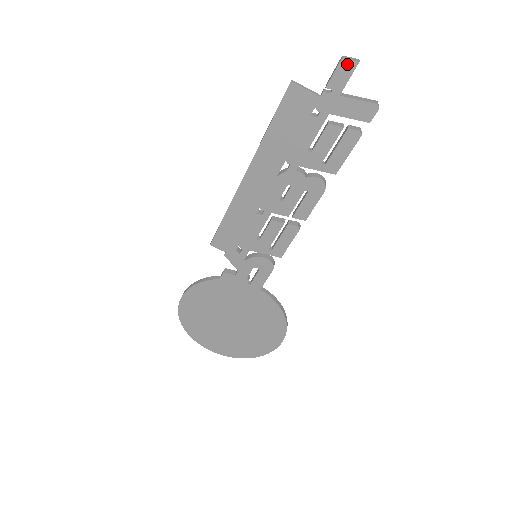
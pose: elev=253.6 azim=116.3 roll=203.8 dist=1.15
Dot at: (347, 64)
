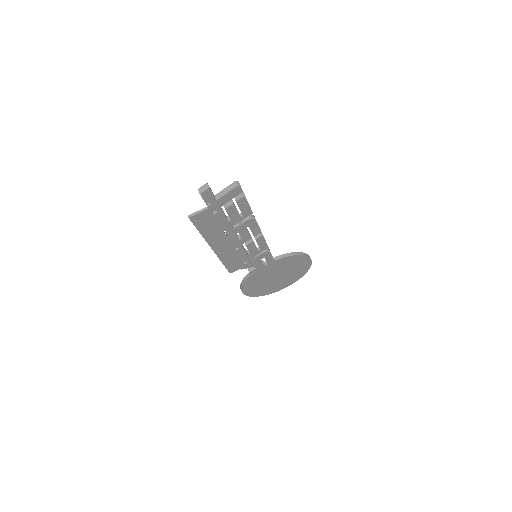
Dot at: (205, 193)
